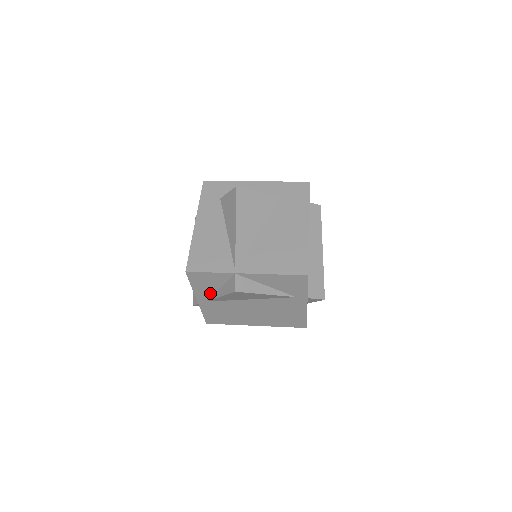
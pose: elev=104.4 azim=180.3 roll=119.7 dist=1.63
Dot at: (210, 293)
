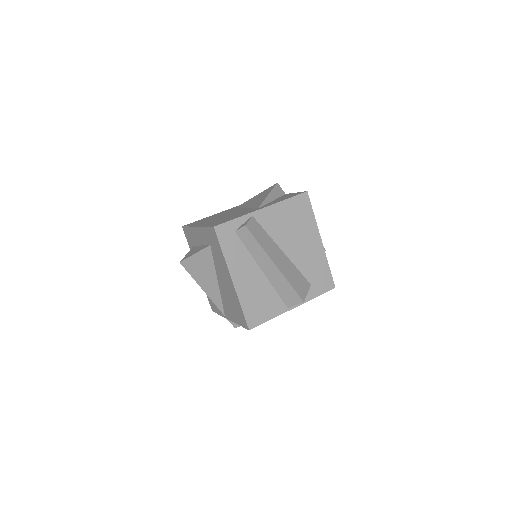
Dot at: occluded
